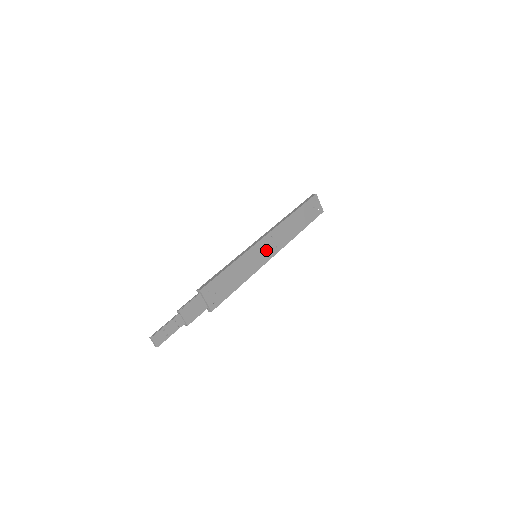
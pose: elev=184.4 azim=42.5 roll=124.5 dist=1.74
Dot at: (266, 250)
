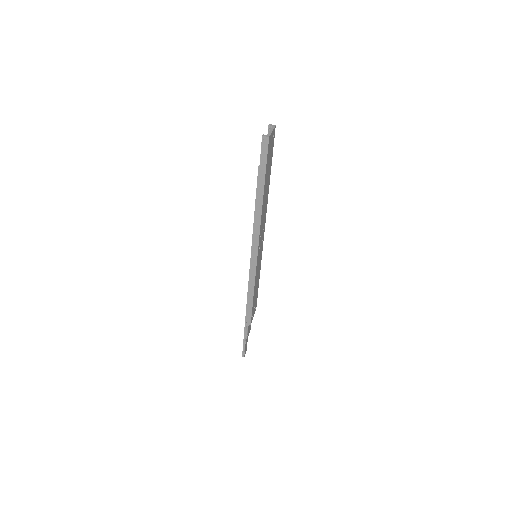
Dot at: (261, 245)
